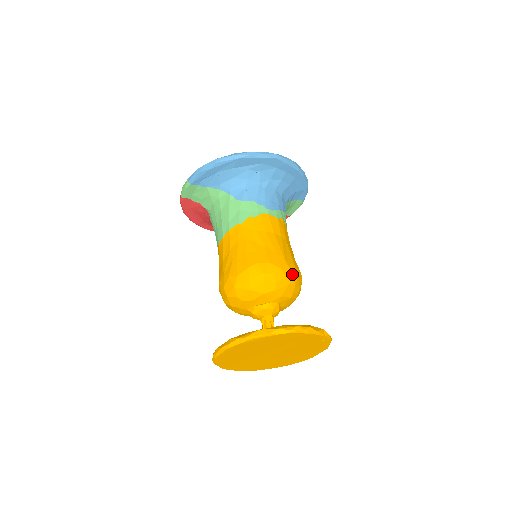
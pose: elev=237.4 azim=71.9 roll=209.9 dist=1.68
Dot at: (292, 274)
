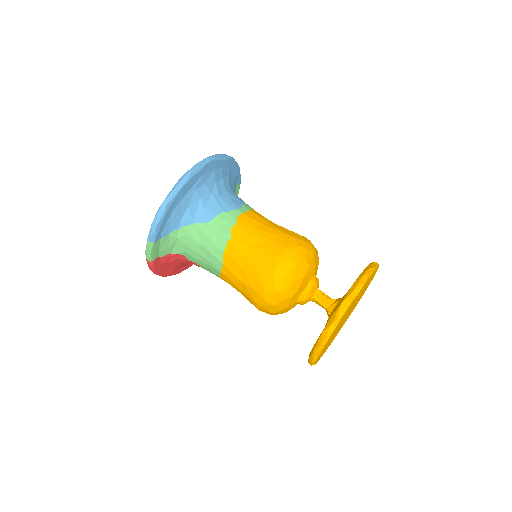
Dot at: (307, 243)
